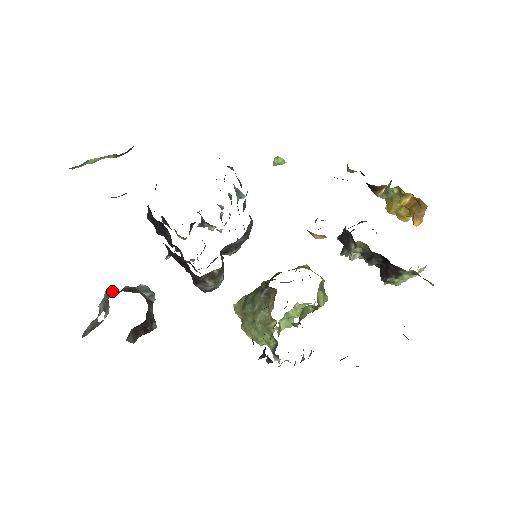
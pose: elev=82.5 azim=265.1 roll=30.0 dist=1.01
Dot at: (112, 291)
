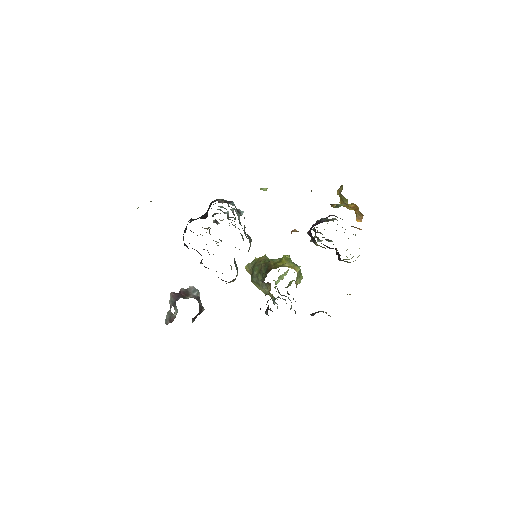
Dot at: (175, 294)
